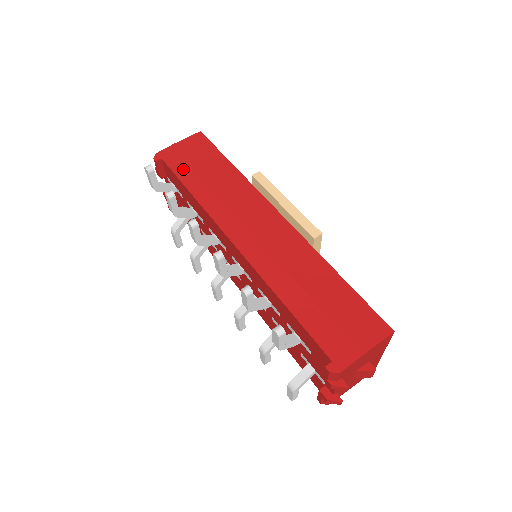
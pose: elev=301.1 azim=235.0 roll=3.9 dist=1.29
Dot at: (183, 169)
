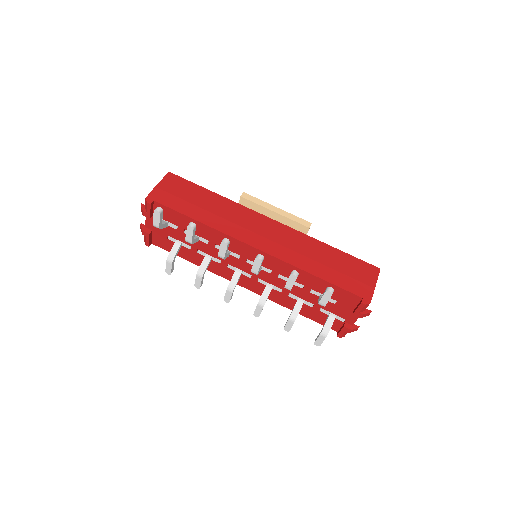
Dot at: (179, 205)
